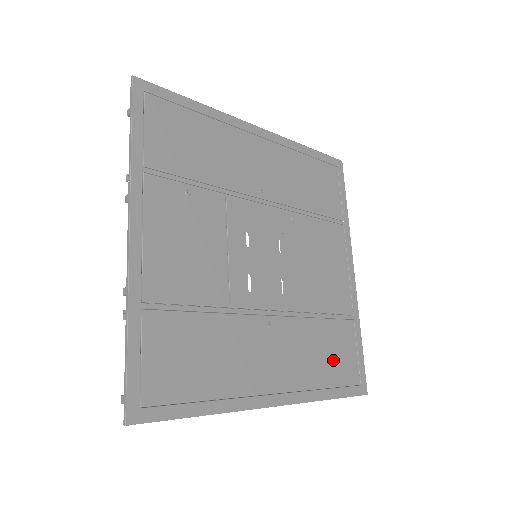
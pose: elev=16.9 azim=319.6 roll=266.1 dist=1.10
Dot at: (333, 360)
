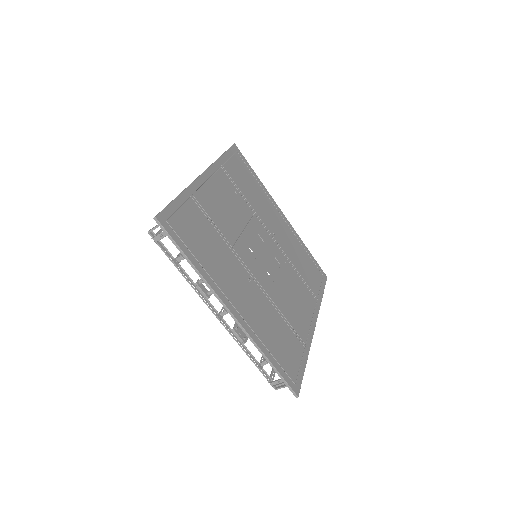
Dot at: (281, 346)
